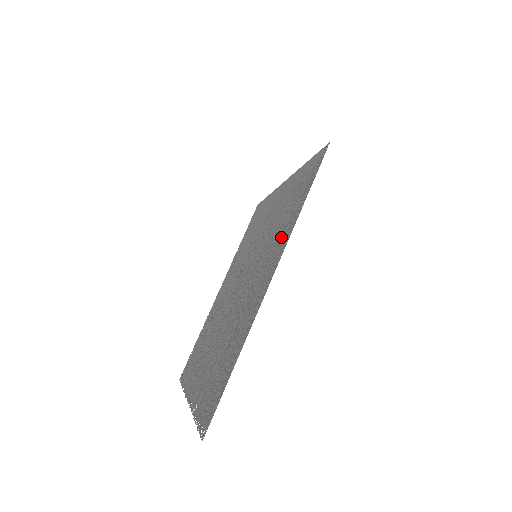
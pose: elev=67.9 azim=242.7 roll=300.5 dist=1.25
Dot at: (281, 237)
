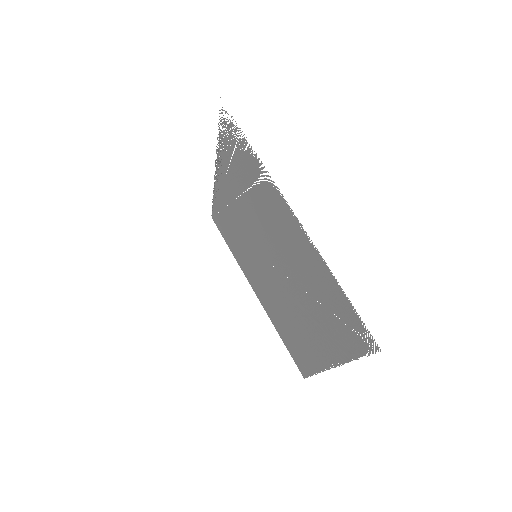
Dot at: (223, 206)
